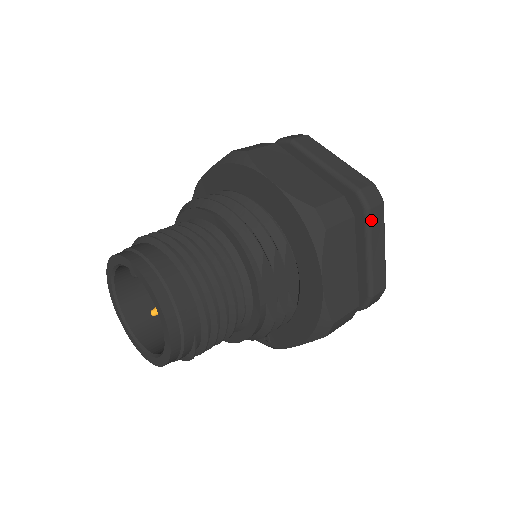
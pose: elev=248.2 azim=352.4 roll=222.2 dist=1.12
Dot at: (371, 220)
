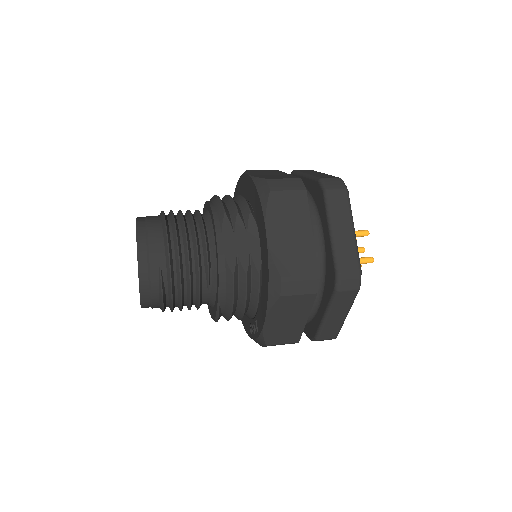
Dot at: (330, 200)
